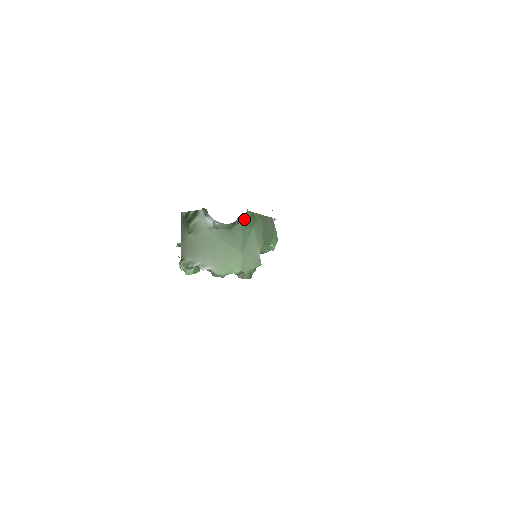
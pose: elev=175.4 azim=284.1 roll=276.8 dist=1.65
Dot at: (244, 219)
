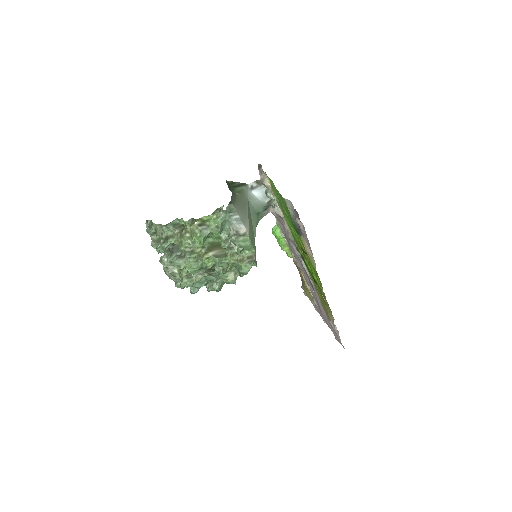
Dot at: occluded
